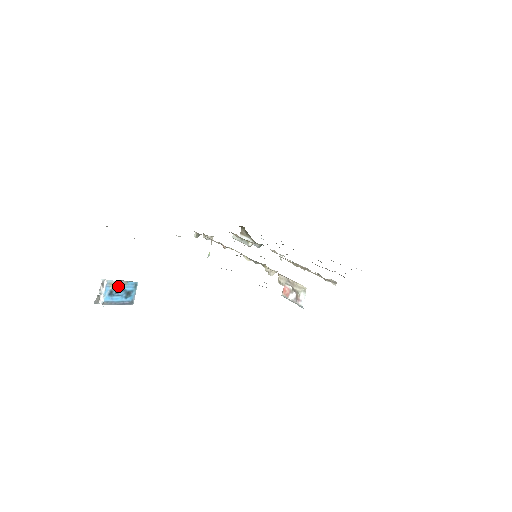
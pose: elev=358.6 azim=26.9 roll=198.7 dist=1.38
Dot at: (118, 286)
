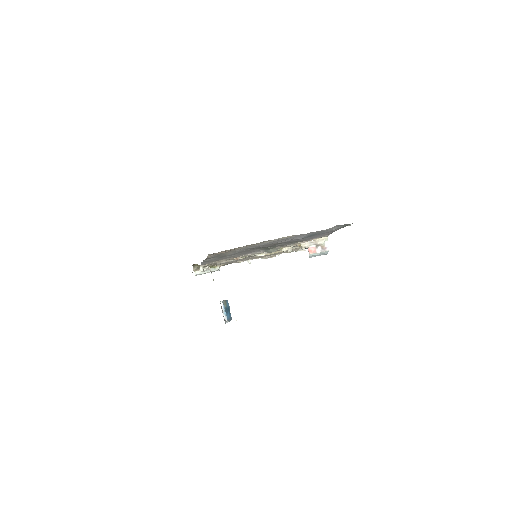
Dot at: (226, 305)
